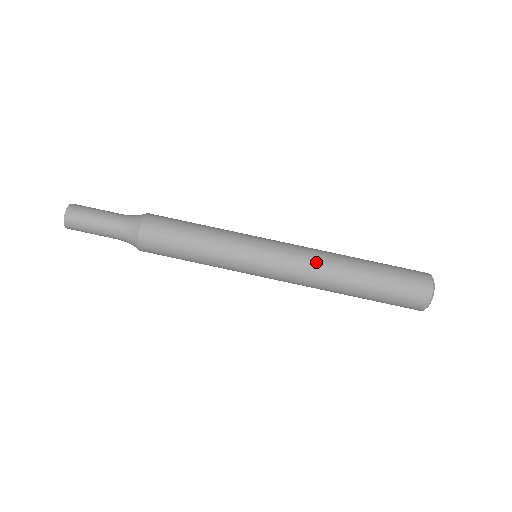
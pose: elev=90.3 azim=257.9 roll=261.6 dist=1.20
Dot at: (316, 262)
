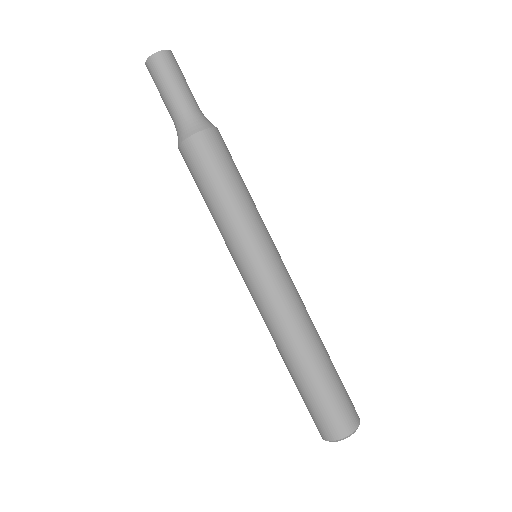
Dot at: (297, 312)
